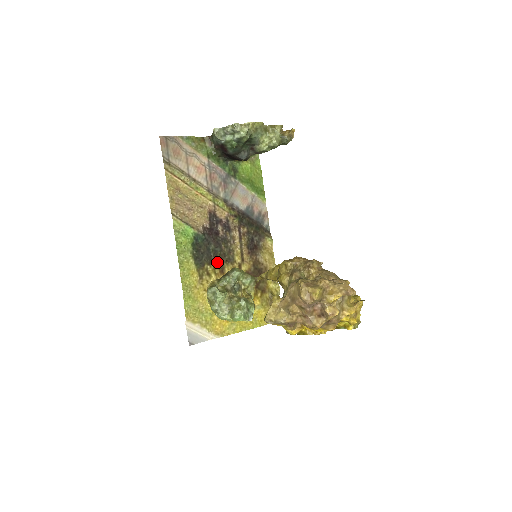
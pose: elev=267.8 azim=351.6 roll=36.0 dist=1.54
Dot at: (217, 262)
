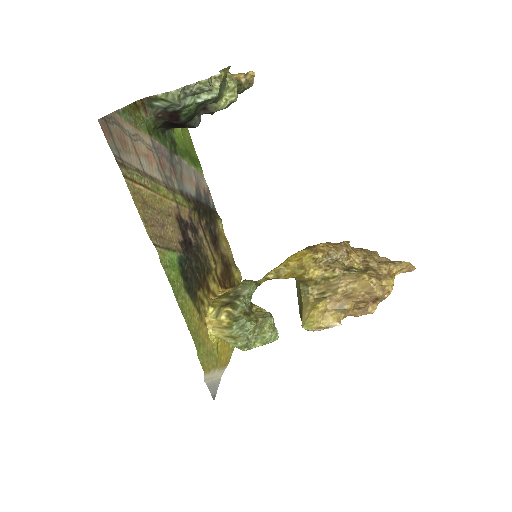
Dot at: (203, 281)
